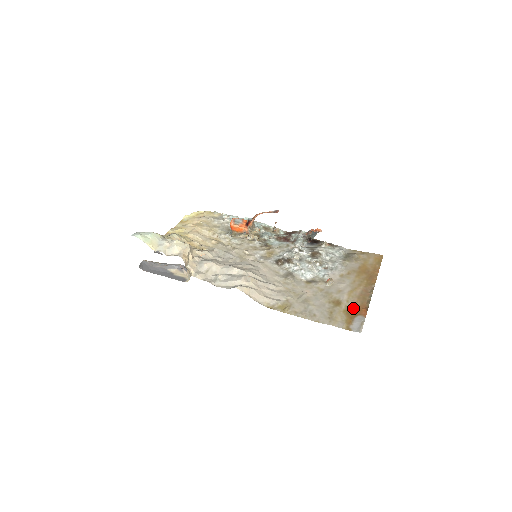
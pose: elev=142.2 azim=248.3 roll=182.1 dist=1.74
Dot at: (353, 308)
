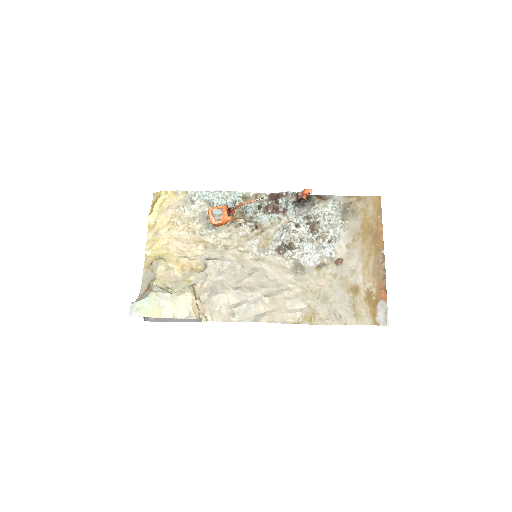
Dot at: (372, 292)
